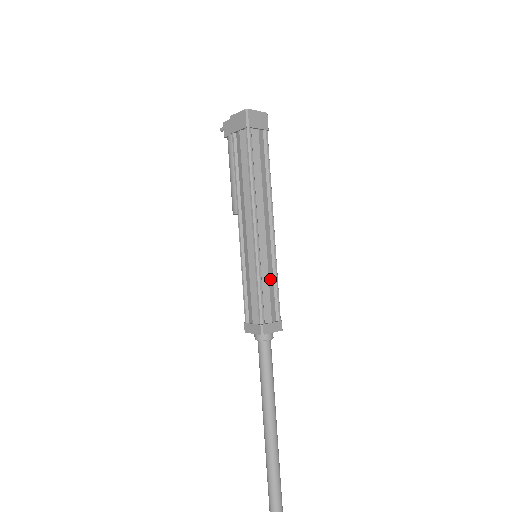
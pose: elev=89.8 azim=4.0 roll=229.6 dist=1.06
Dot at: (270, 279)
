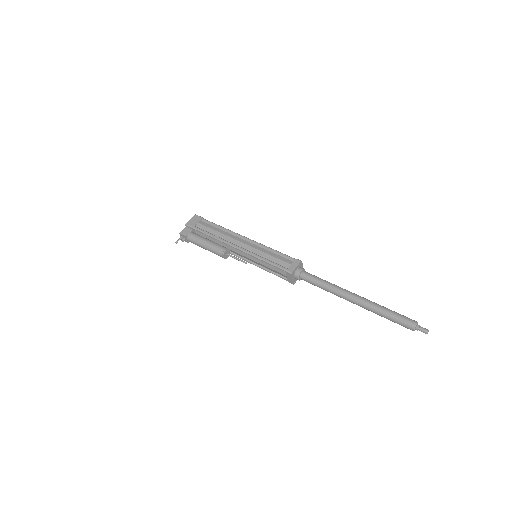
Dot at: occluded
